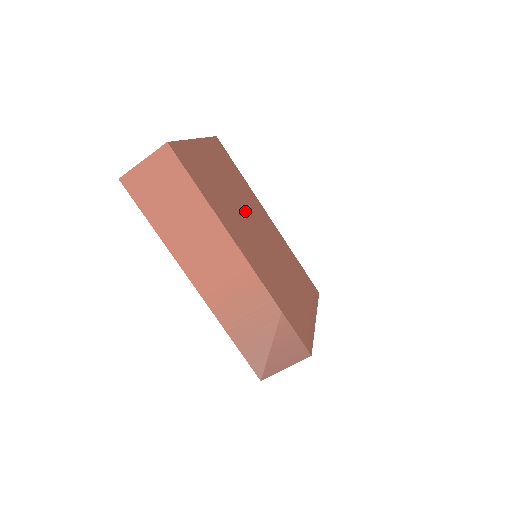
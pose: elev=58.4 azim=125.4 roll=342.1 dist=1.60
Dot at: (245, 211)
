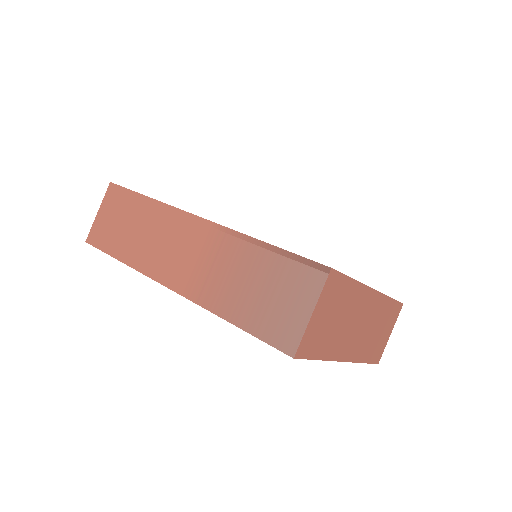
Dot at: occluded
